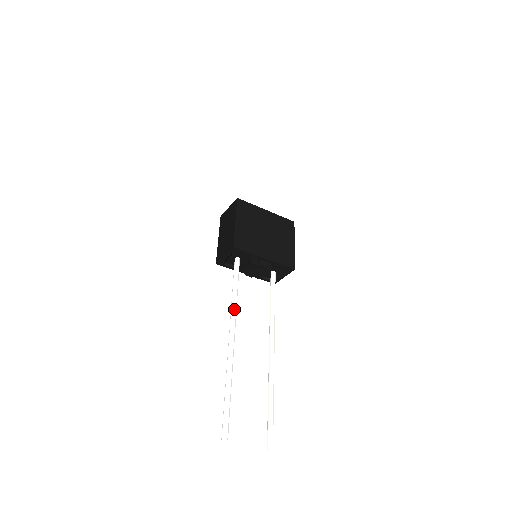
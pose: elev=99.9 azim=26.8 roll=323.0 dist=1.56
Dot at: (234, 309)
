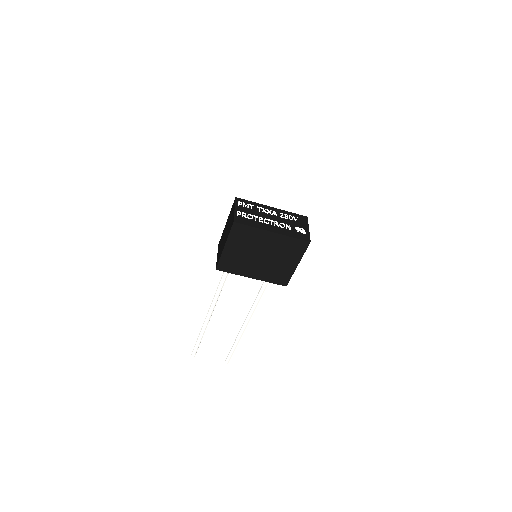
Dot at: (215, 298)
